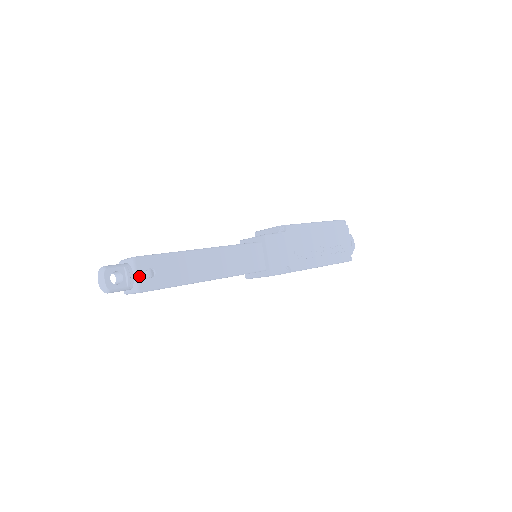
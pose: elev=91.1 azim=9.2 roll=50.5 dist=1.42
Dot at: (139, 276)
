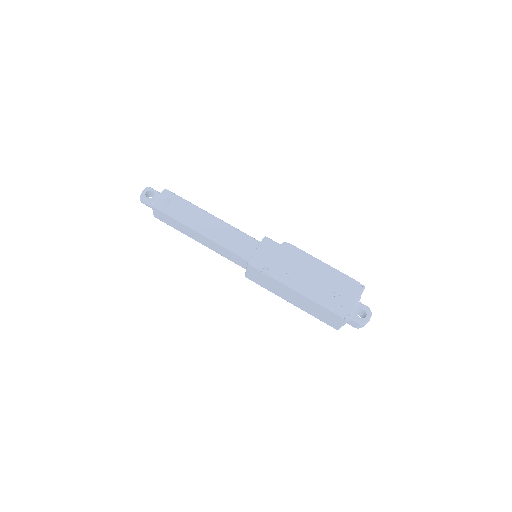
Dot at: (159, 198)
